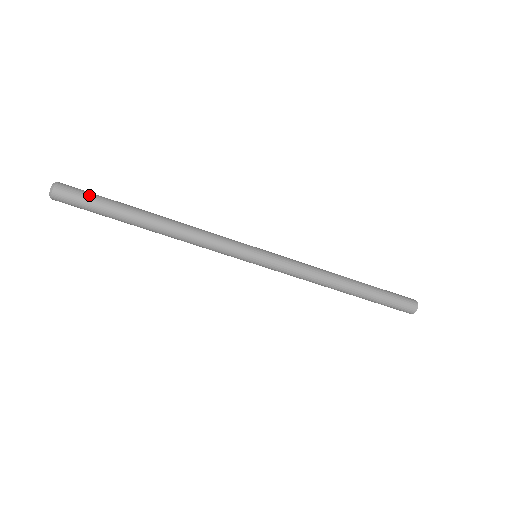
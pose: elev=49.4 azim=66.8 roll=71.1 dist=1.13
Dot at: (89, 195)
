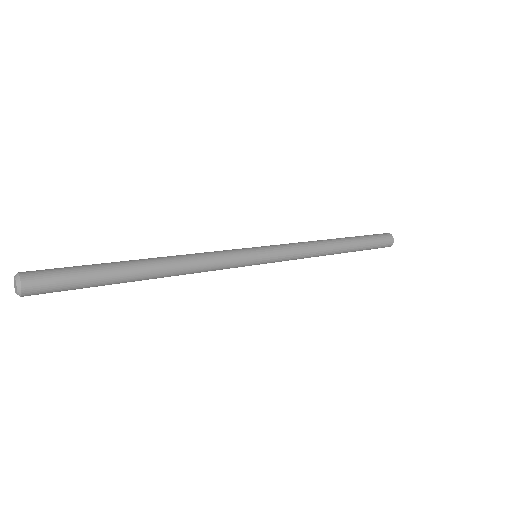
Dot at: occluded
